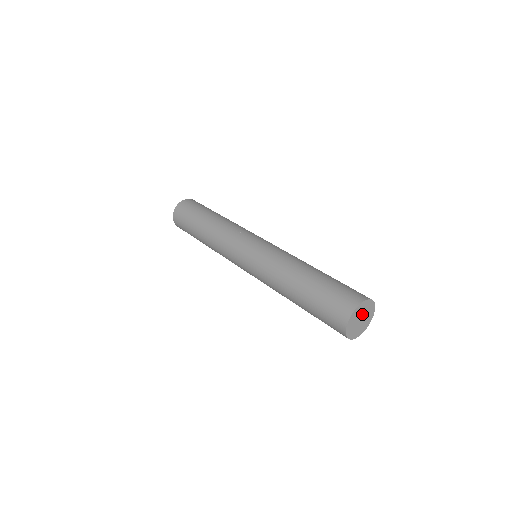
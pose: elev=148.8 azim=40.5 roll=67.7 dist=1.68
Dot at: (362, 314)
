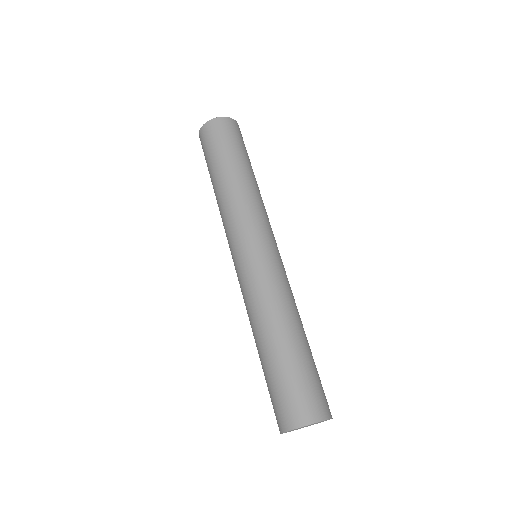
Dot at: occluded
